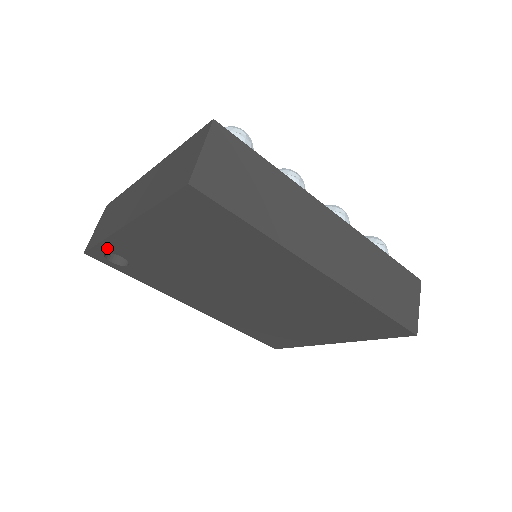
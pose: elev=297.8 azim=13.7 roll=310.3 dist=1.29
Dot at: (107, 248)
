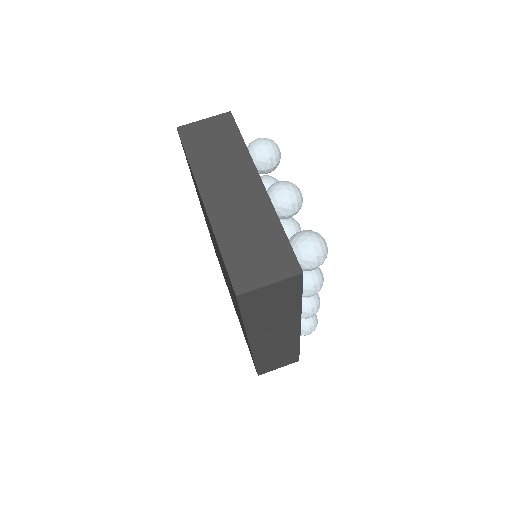
Dot at: occluded
